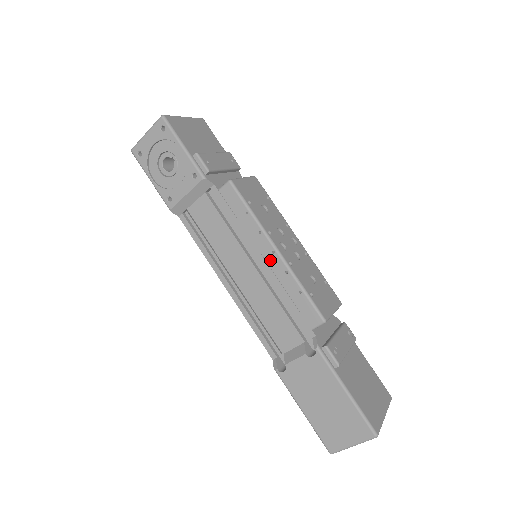
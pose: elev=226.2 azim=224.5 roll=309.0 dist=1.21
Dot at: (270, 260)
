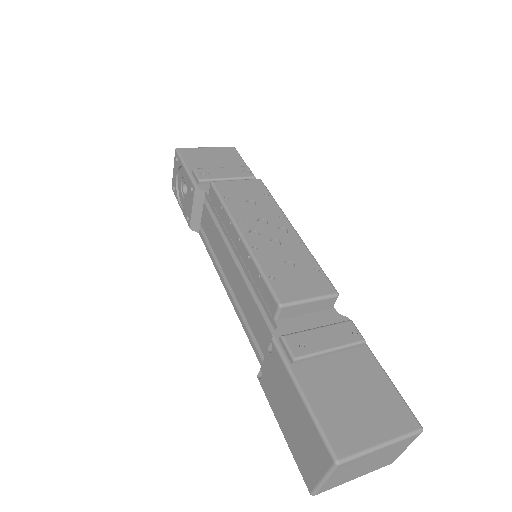
Dot at: (239, 249)
